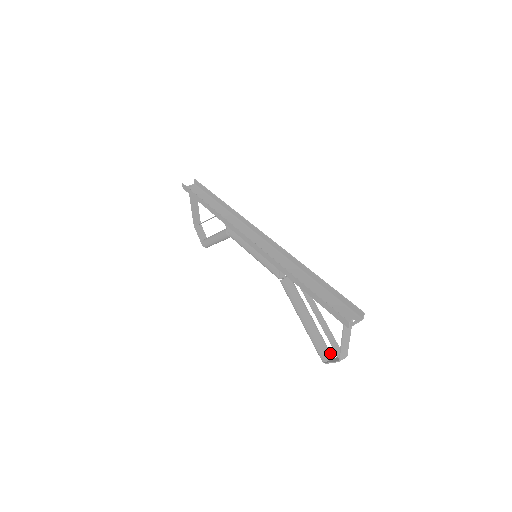
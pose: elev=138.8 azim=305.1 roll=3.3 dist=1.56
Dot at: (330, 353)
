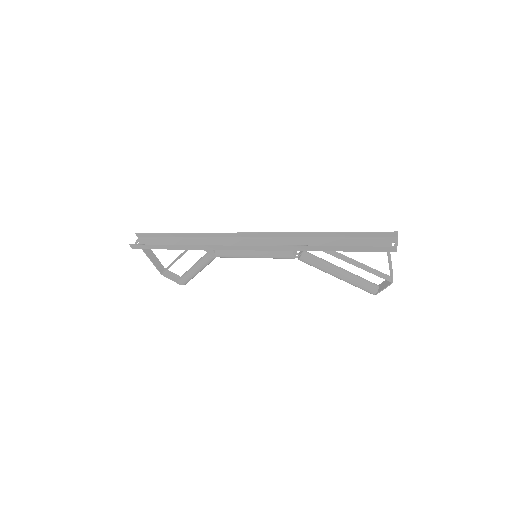
Dot at: (374, 284)
